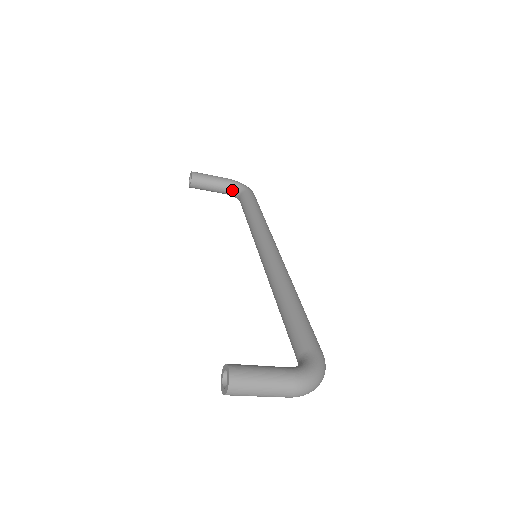
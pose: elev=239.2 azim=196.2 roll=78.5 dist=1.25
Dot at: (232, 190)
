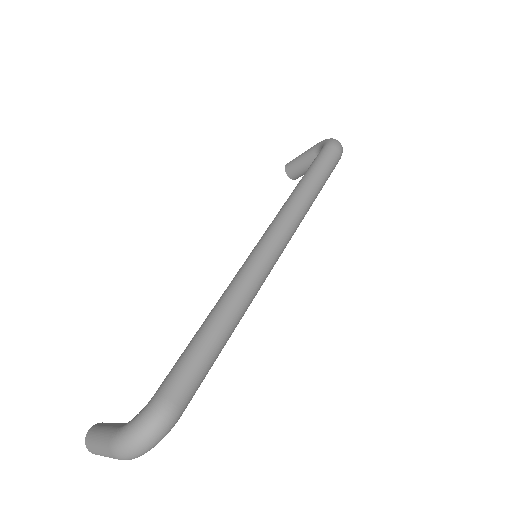
Dot at: occluded
